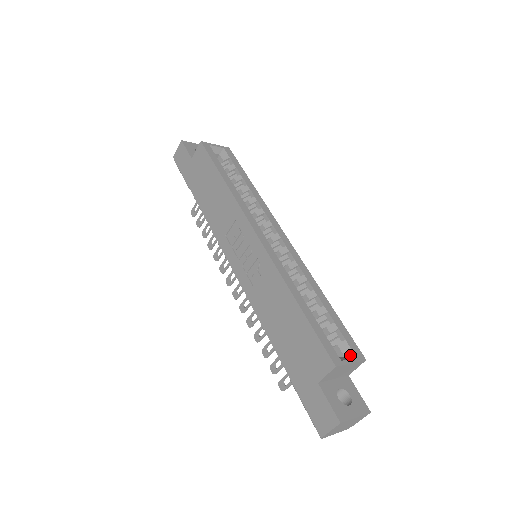
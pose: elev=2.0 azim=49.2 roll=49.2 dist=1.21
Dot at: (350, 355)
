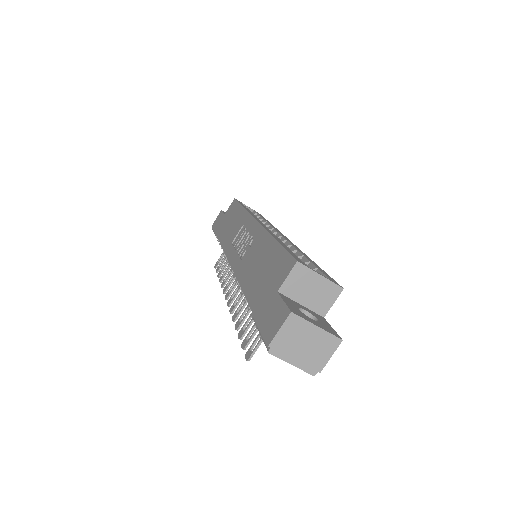
Dot at: occluded
